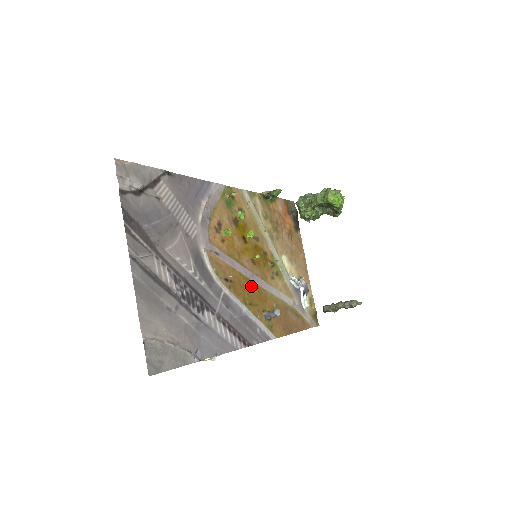
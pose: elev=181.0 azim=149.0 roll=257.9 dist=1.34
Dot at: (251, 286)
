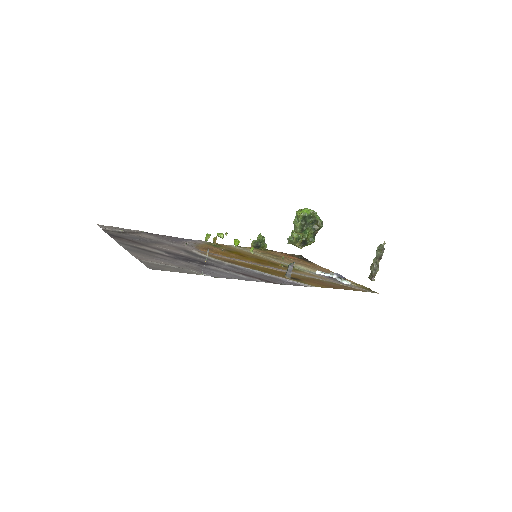
Dot at: (262, 268)
